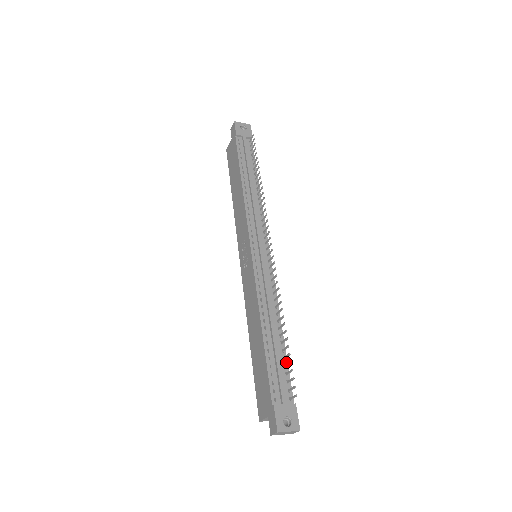
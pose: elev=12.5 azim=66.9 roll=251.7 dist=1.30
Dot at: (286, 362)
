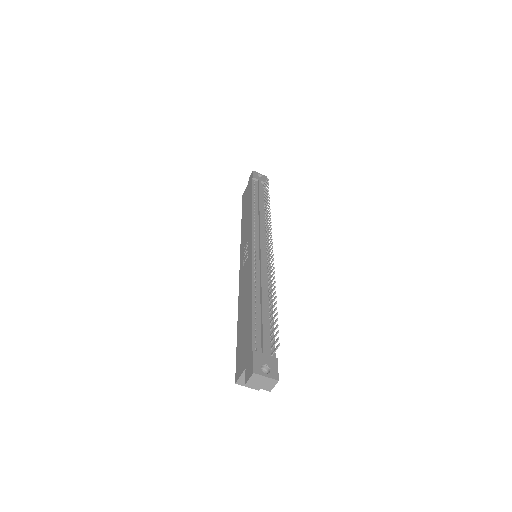
Dot at: (272, 326)
